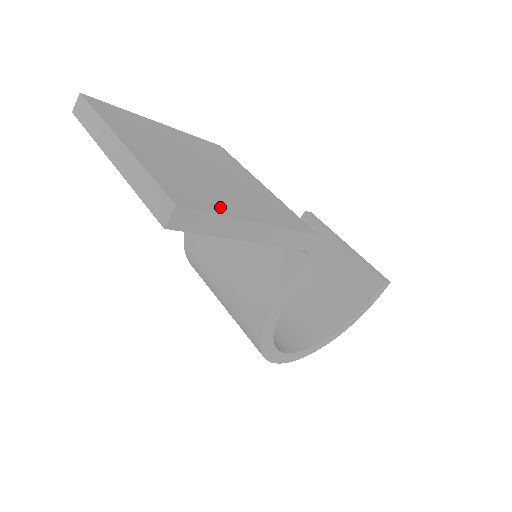
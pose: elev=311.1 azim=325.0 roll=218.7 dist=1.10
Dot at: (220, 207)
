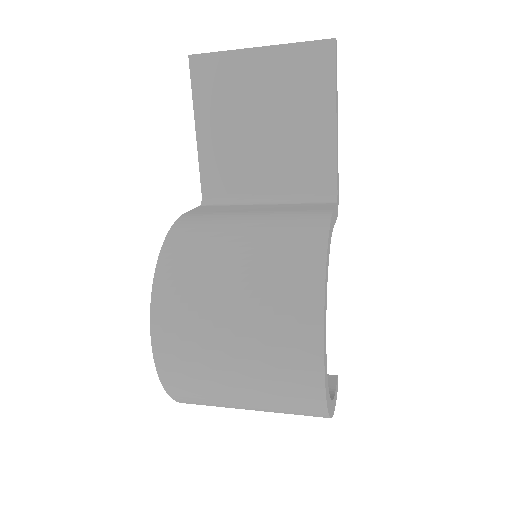
Dot at: occluded
